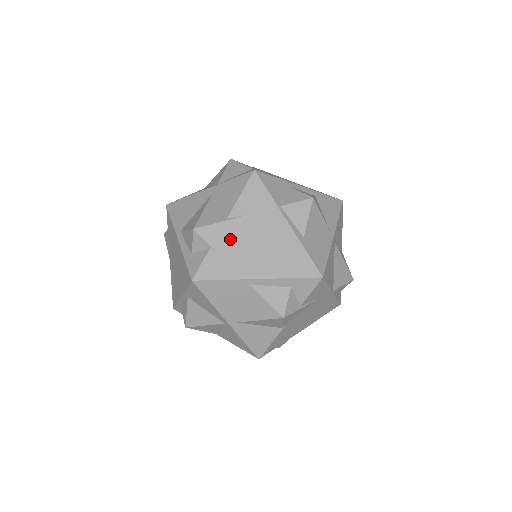
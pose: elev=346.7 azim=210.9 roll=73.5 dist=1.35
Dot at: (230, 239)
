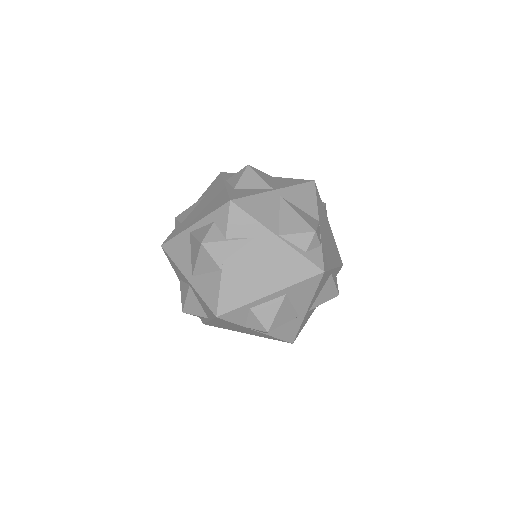
Dot at: (191, 213)
